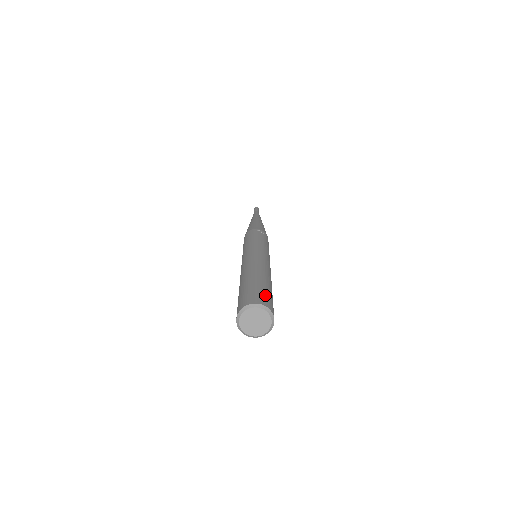
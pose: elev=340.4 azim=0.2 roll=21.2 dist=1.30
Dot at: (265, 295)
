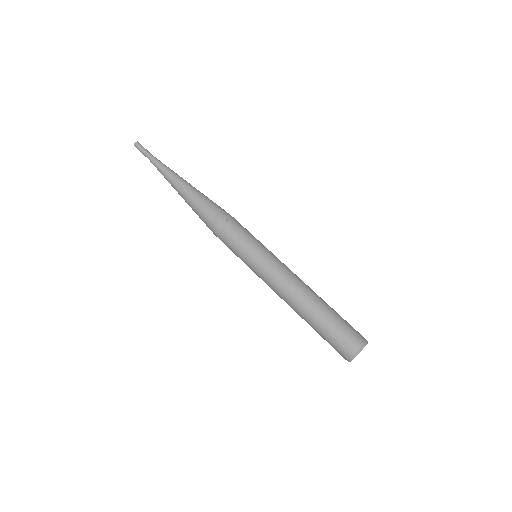
Dot at: (350, 330)
